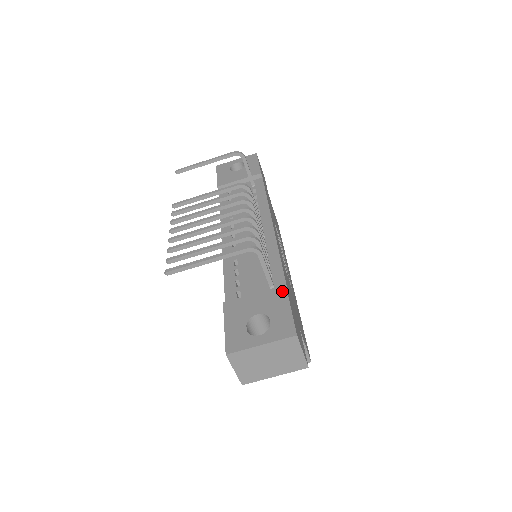
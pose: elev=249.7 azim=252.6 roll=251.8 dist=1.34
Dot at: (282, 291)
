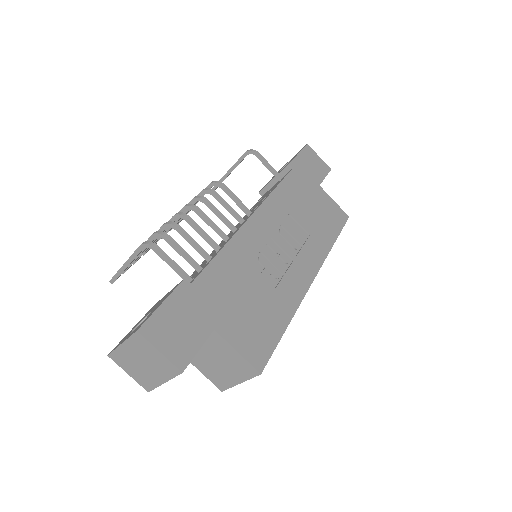
Dot at: (177, 285)
